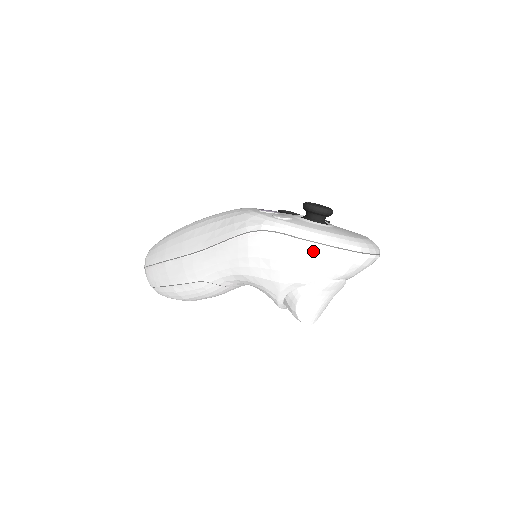
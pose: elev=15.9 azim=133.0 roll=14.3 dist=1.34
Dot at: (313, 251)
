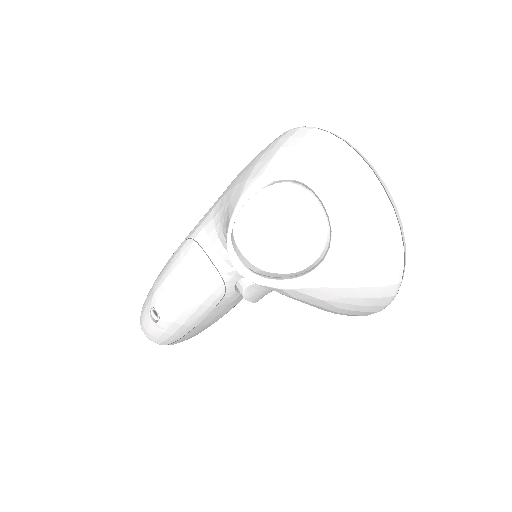
Dot at: (302, 133)
